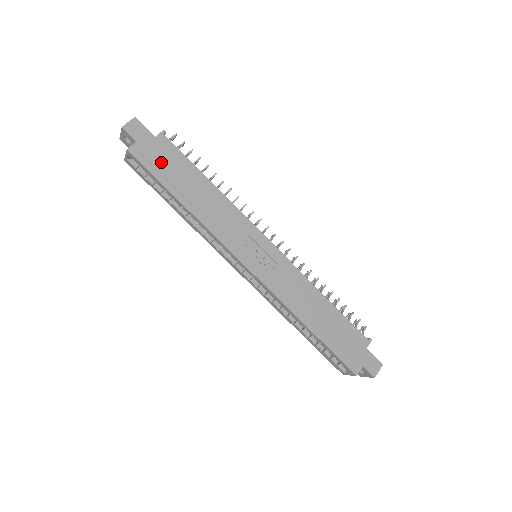
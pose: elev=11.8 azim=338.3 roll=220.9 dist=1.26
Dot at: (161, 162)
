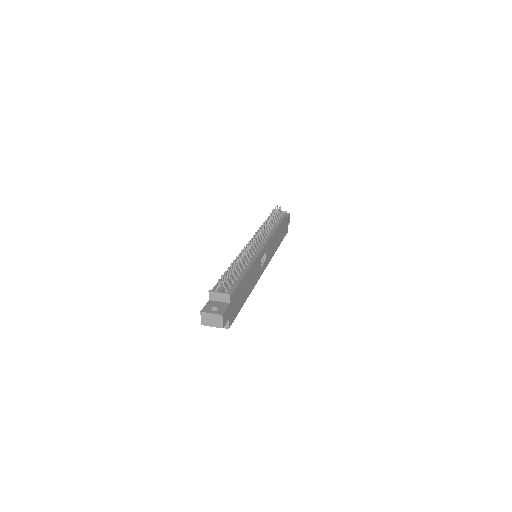
Dot at: (236, 305)
